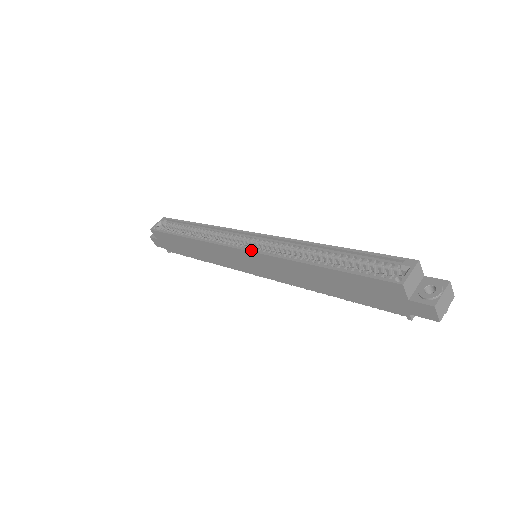
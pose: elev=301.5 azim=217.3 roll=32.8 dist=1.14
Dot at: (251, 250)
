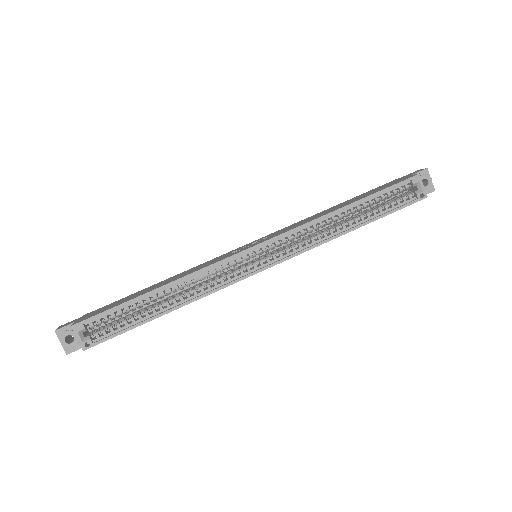
Dot at: (281, 261)
